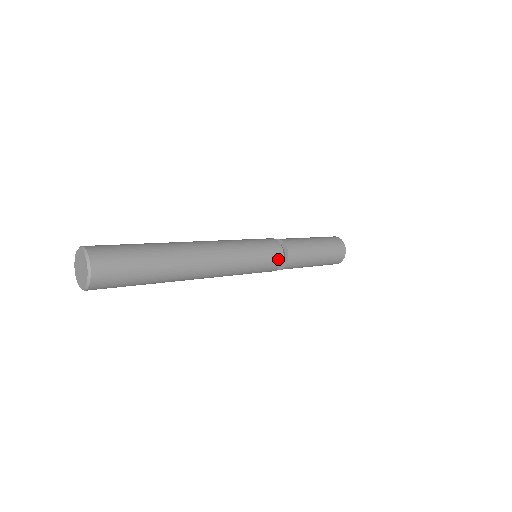
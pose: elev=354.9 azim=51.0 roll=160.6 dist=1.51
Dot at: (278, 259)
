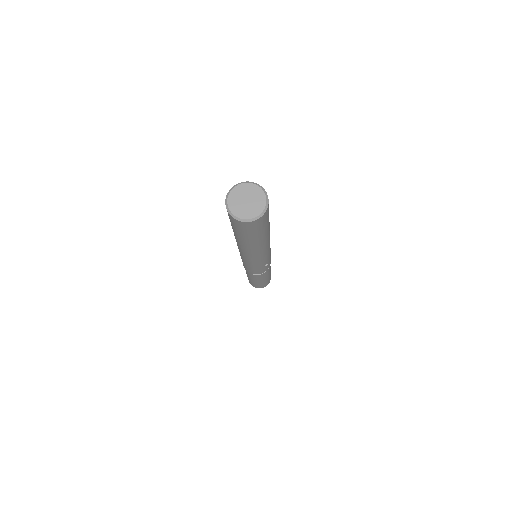
Dot at: occluded
